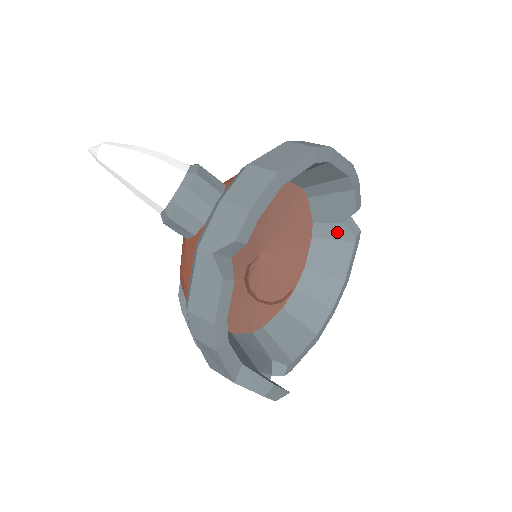
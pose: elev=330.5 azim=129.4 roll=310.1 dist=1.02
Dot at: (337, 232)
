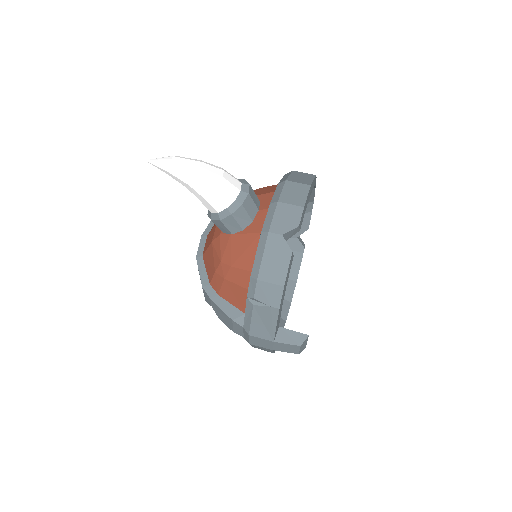
Dot at: (293, 245)
